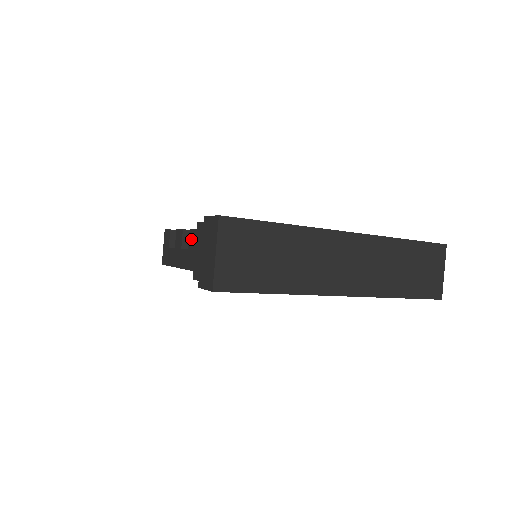
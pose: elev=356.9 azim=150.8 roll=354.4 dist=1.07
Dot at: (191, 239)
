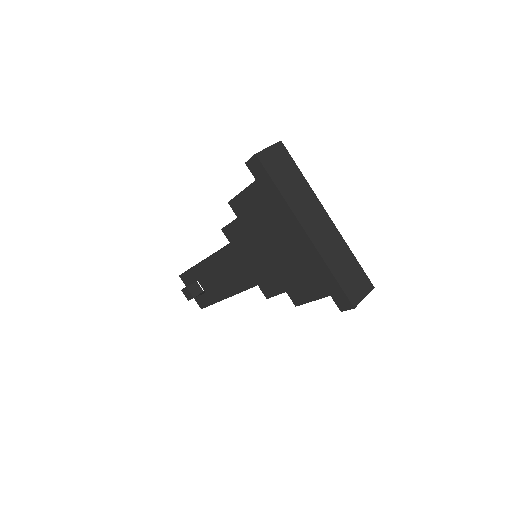
Dot at: occluded
